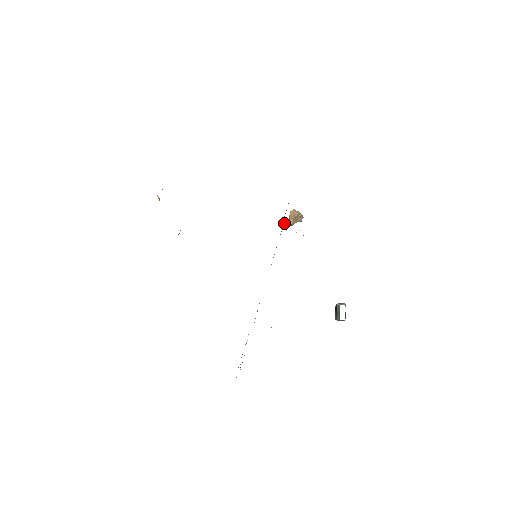
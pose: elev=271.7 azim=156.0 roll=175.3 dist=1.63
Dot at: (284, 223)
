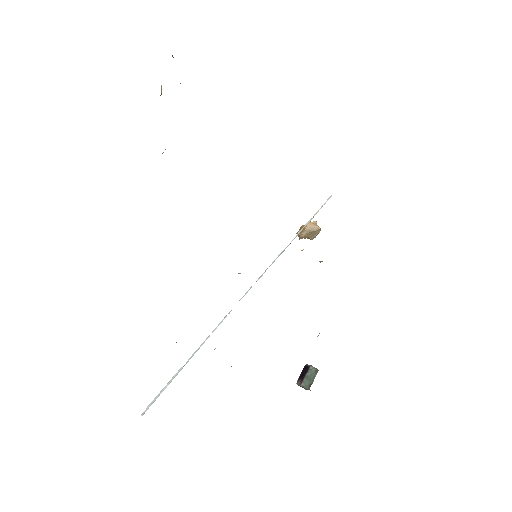
Dot at: occluded
